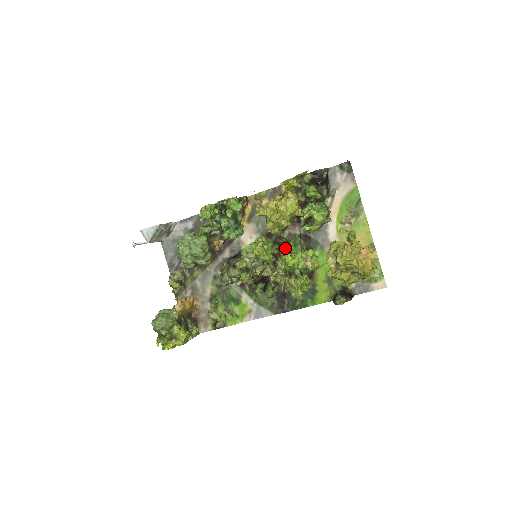
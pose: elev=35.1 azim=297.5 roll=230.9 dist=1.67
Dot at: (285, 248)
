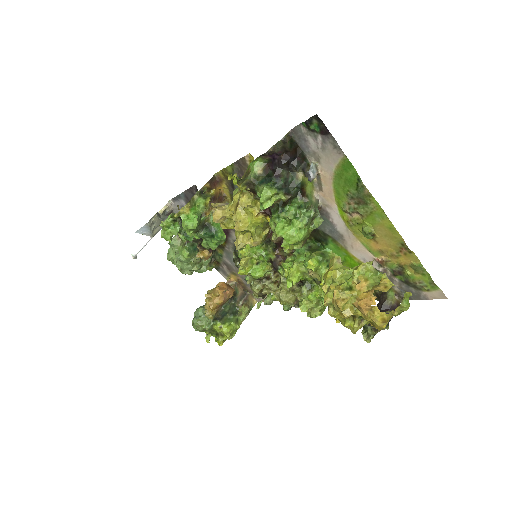
Dot at: (283, 249)
